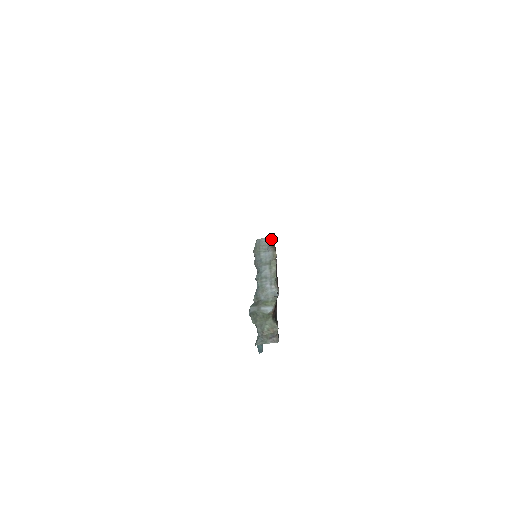
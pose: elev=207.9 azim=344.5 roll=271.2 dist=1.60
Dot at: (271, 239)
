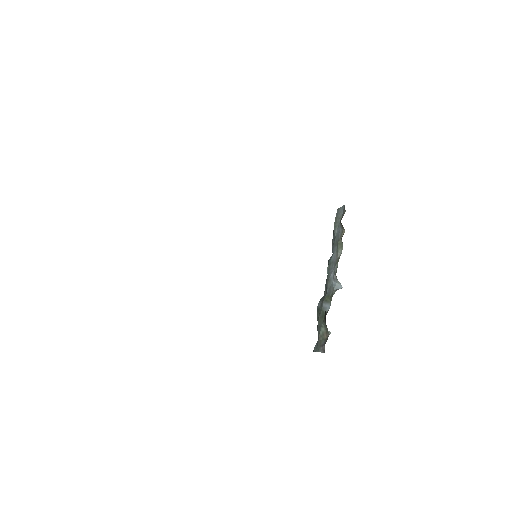
Dot at: (344, 209)
